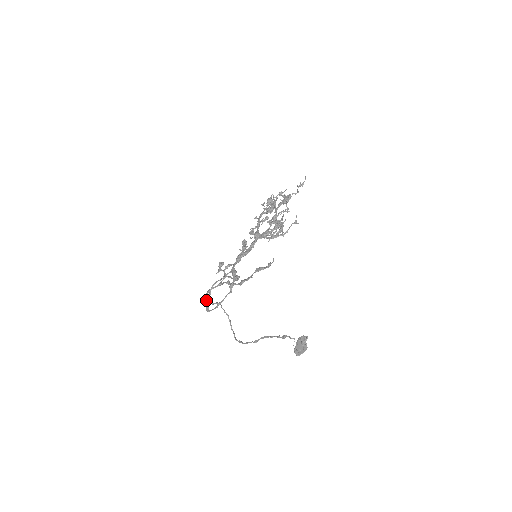
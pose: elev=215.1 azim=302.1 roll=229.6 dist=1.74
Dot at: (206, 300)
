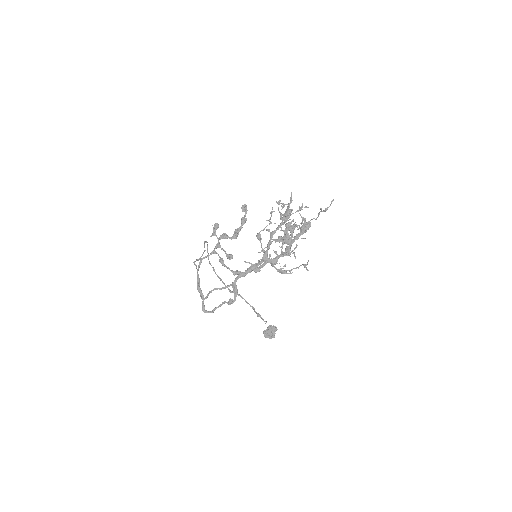
Dot at: (203, 299)
